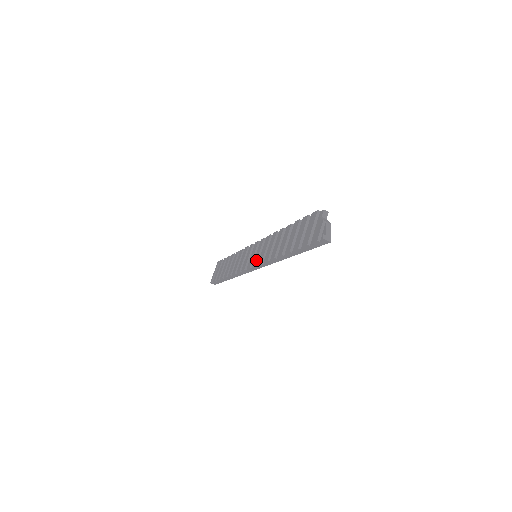
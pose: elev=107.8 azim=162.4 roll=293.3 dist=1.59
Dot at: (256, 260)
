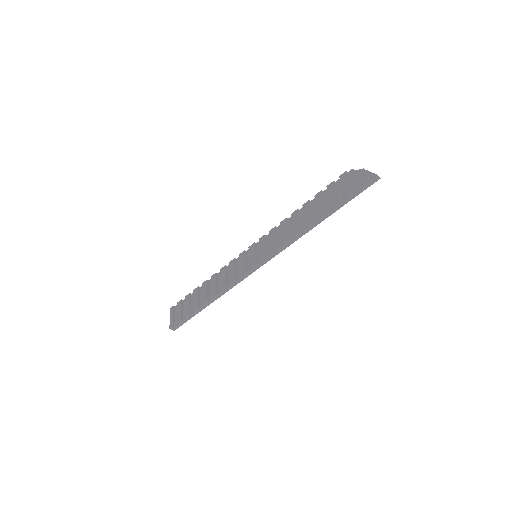
Dot at: (266, 251)
